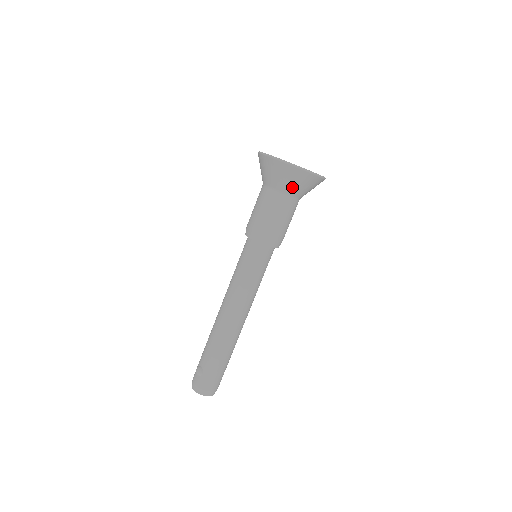
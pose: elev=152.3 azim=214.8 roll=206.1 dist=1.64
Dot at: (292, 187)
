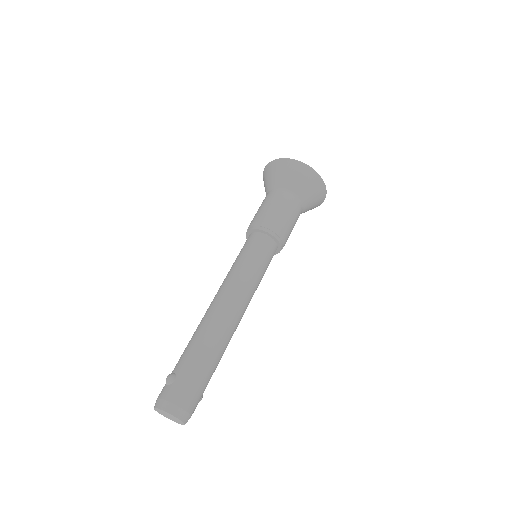
Dot at: (297, 185)
